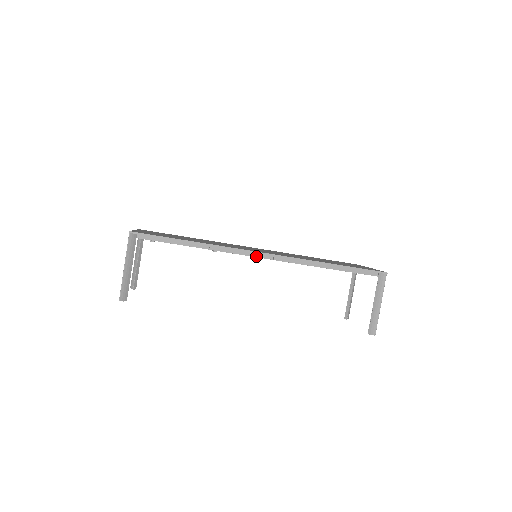
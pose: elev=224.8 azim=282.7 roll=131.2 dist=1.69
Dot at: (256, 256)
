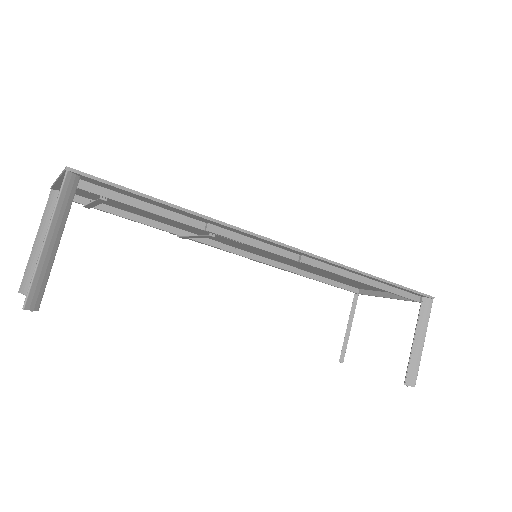
Dot at: (275, 252)
